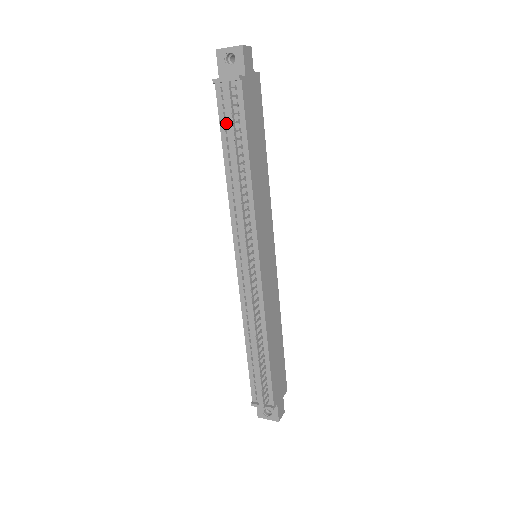
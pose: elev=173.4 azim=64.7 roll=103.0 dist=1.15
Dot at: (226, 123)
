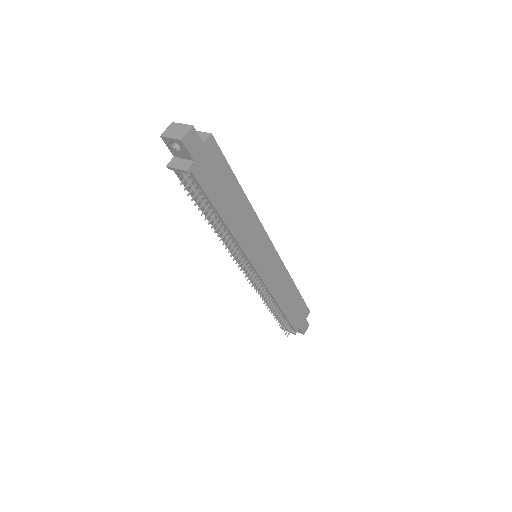
Dot at: occluded
